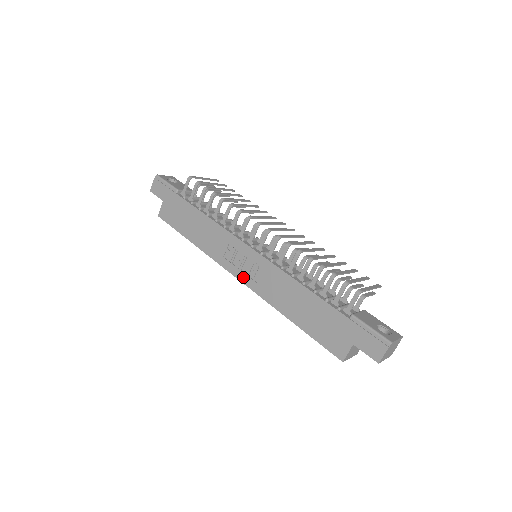
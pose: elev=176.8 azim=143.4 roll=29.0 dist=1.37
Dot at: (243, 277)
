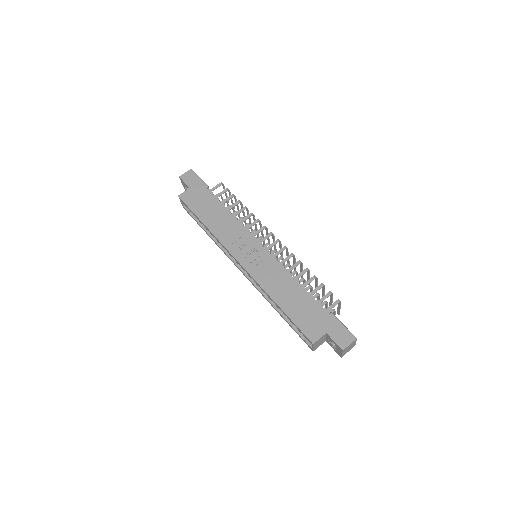
Dot at: (245, 263)
